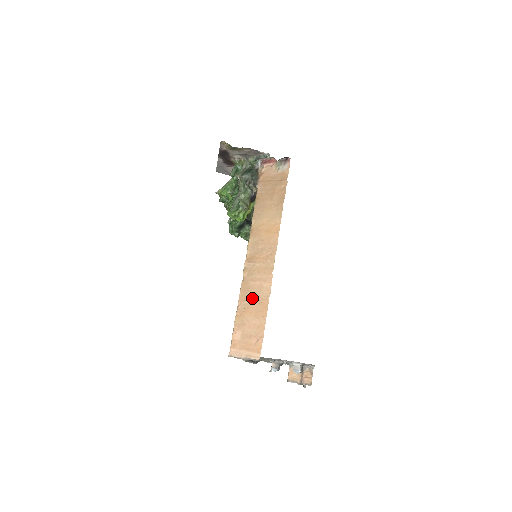
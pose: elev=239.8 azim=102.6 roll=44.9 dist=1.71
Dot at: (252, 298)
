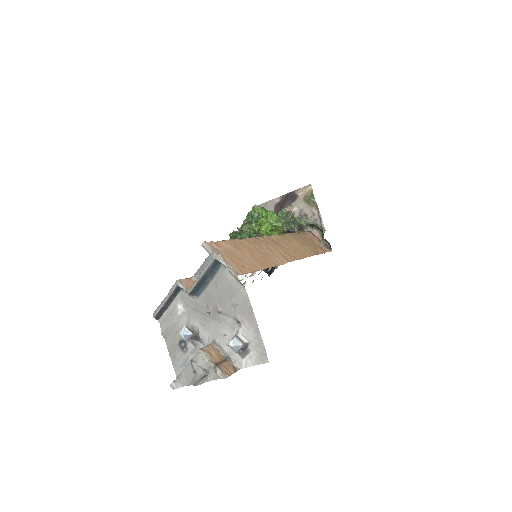
Dot at: (259, 250)
